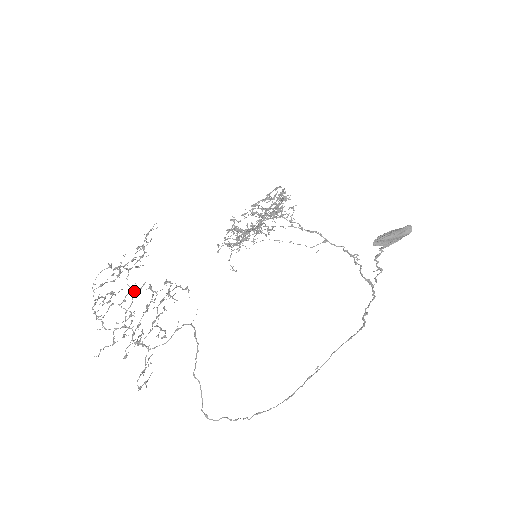
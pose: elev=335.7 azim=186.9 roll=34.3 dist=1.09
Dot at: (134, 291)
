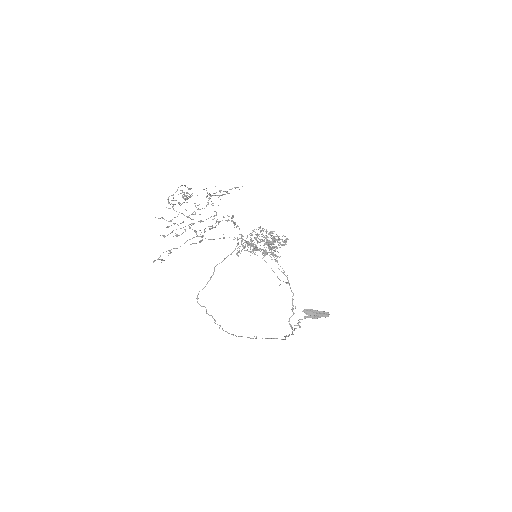
Dot at: (211, 204)
